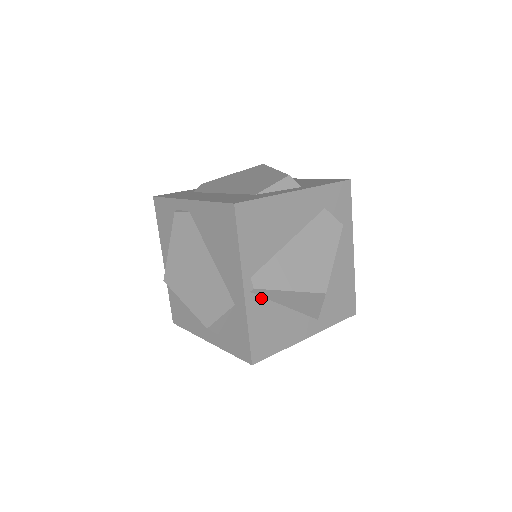
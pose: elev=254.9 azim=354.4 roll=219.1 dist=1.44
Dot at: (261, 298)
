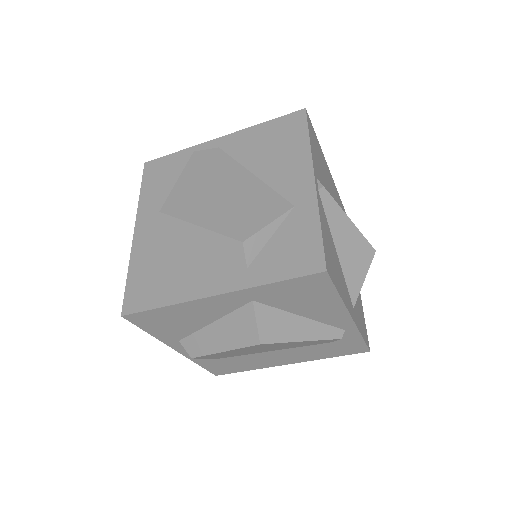
Dot at: (323, 211)
